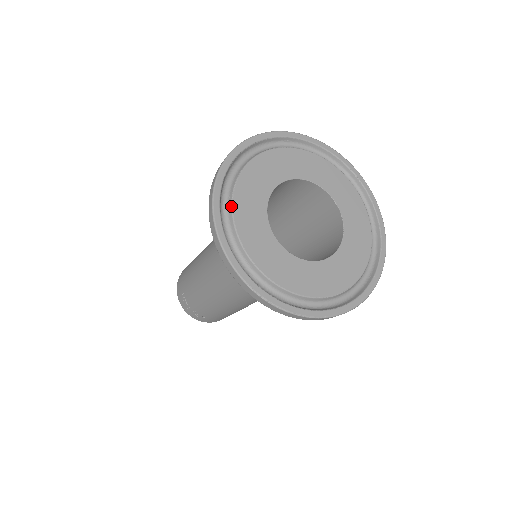
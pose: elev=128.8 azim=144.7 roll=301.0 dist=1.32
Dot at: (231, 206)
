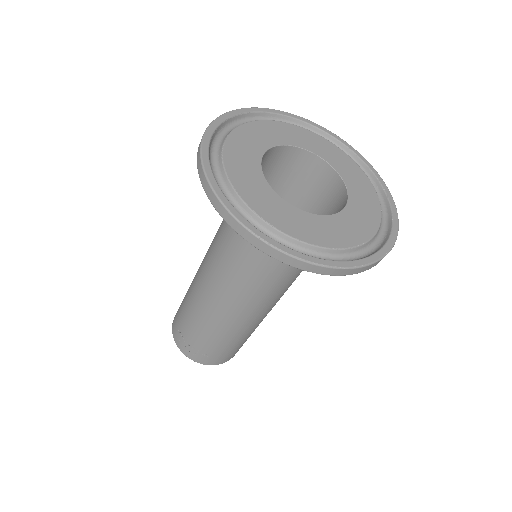
Dot at: (221, 160)
